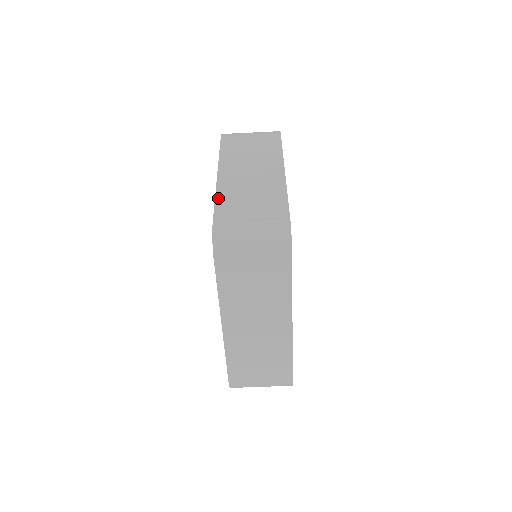
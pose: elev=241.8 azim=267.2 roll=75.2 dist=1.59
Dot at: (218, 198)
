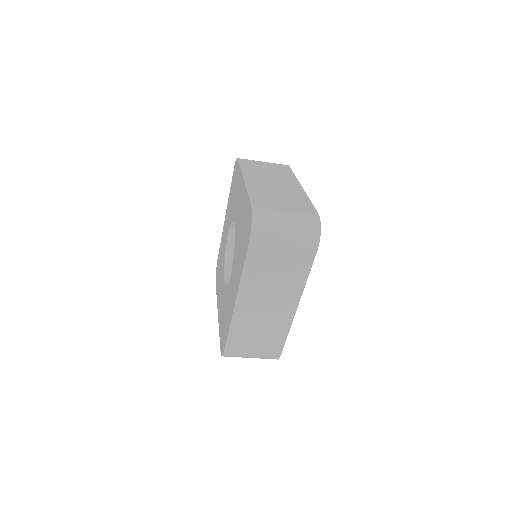
Dot at: (231, 331)
